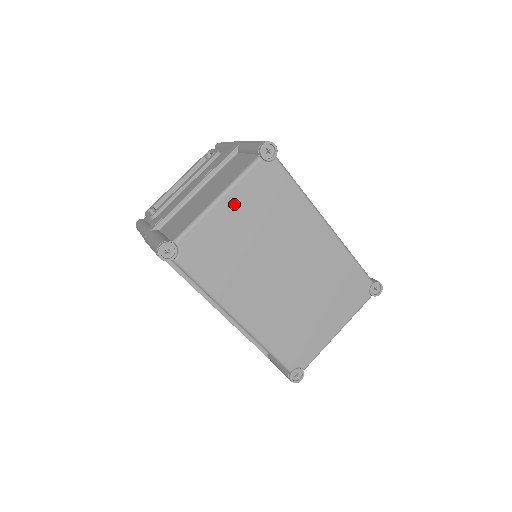
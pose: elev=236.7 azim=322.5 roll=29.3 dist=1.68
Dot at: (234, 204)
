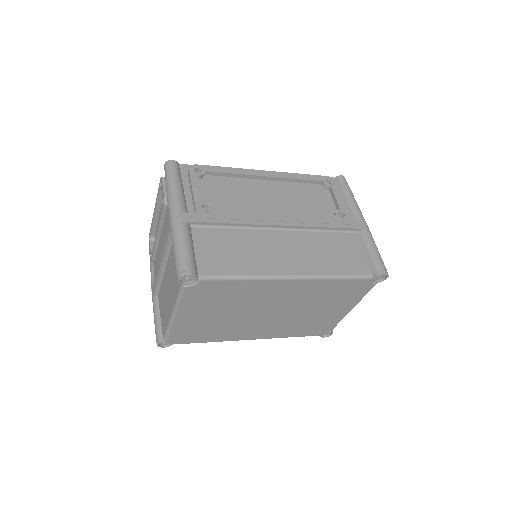
Dot at: (189, 312)
